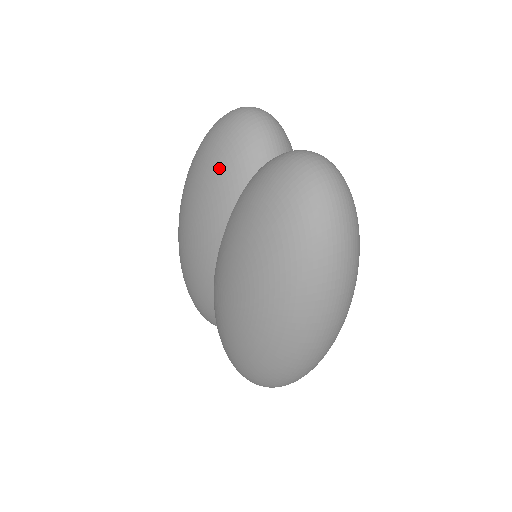
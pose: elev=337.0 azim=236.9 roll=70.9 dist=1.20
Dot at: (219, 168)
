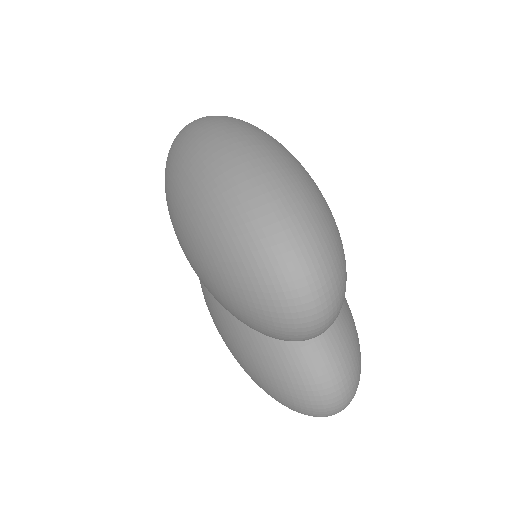
Dot at: (236, 314)
